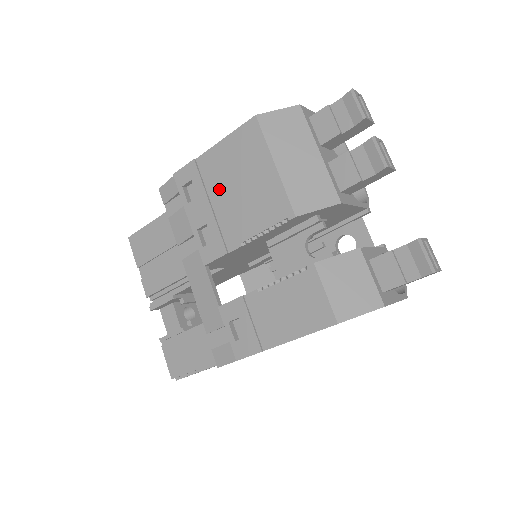
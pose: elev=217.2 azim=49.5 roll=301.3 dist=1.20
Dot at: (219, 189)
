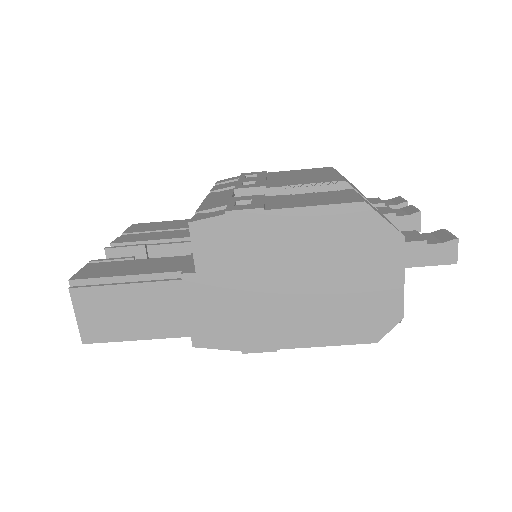
Dot at: (280, 177)
